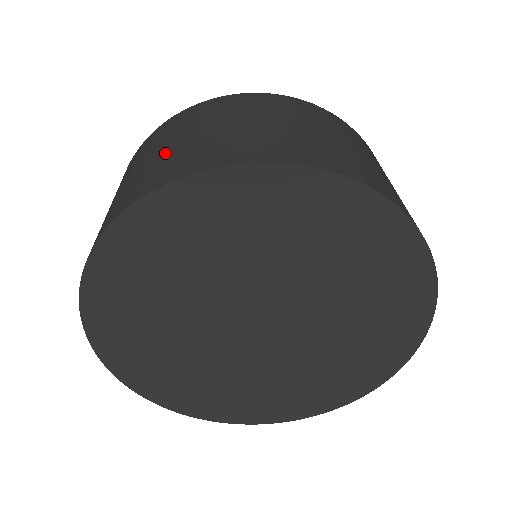
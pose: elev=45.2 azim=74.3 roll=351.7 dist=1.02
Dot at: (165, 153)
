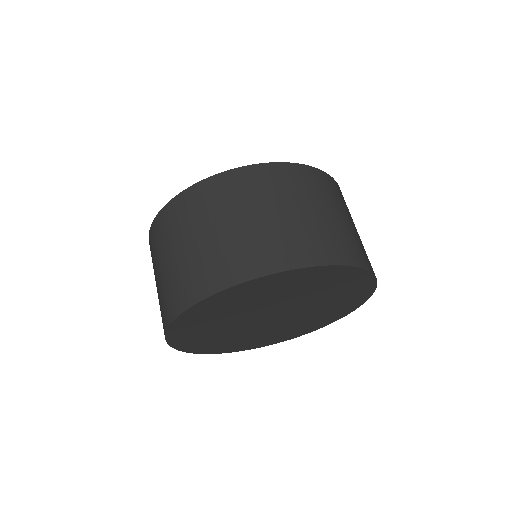
Dot at: (234, 236)
